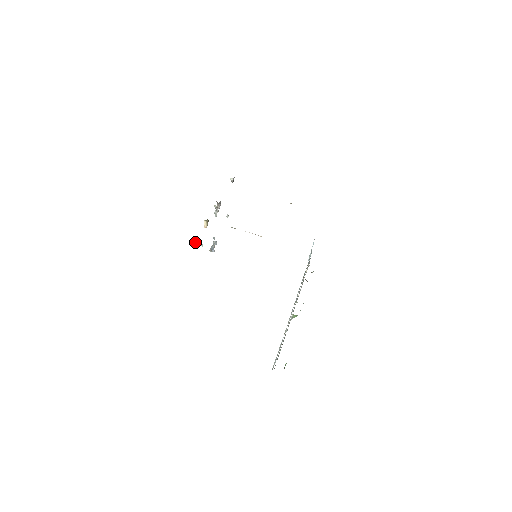
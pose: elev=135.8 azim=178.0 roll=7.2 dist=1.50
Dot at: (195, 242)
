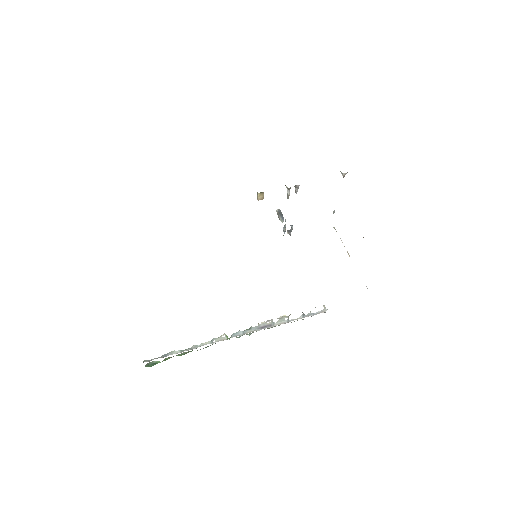
Dot at: (280, 214)
